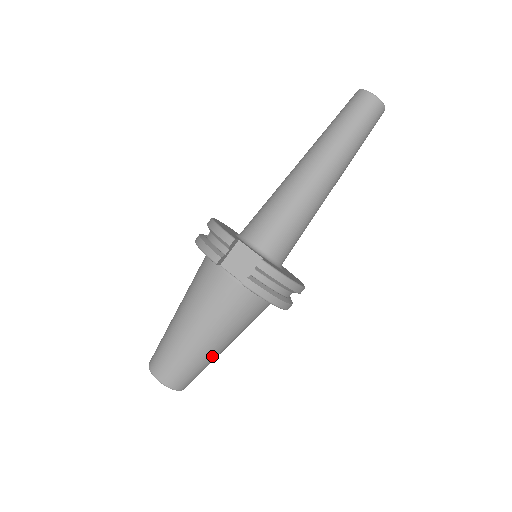
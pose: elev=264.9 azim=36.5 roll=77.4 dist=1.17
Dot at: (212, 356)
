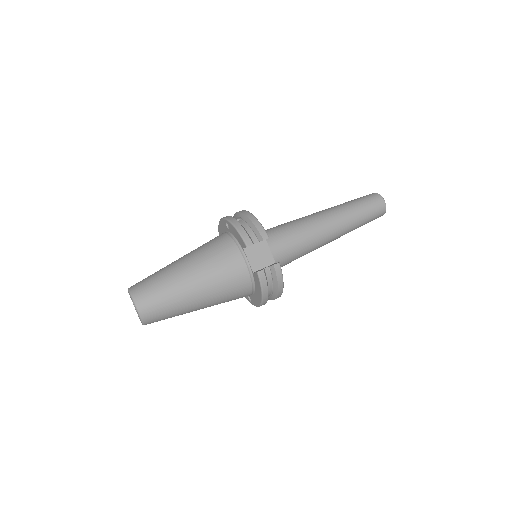
Dot at: (188, 311)
